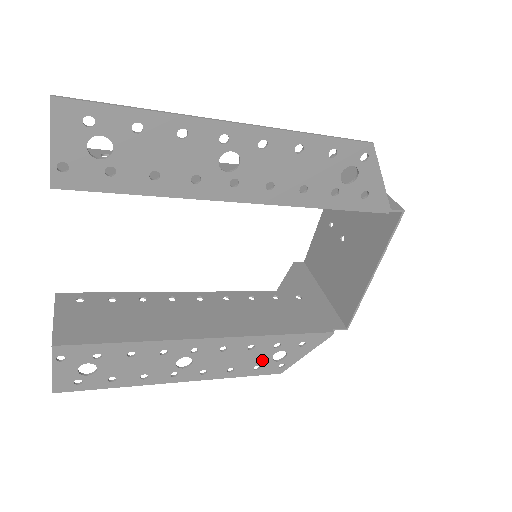
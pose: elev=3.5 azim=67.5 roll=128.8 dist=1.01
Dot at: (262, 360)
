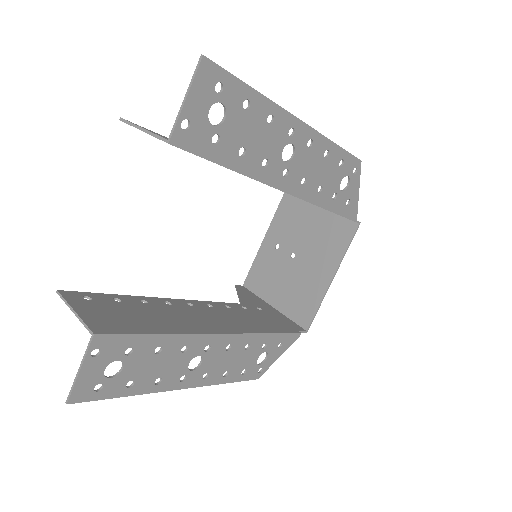
Dot at: (250, 362)
